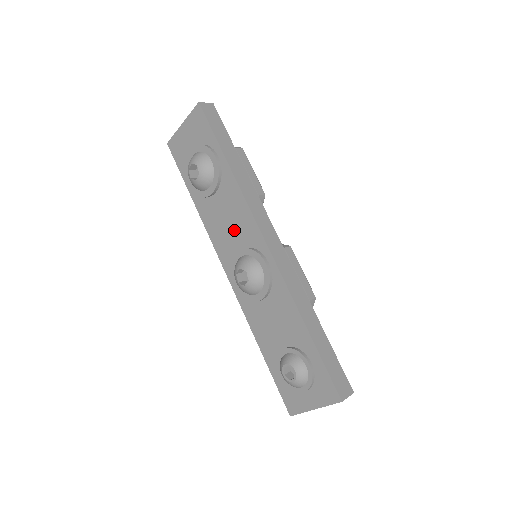
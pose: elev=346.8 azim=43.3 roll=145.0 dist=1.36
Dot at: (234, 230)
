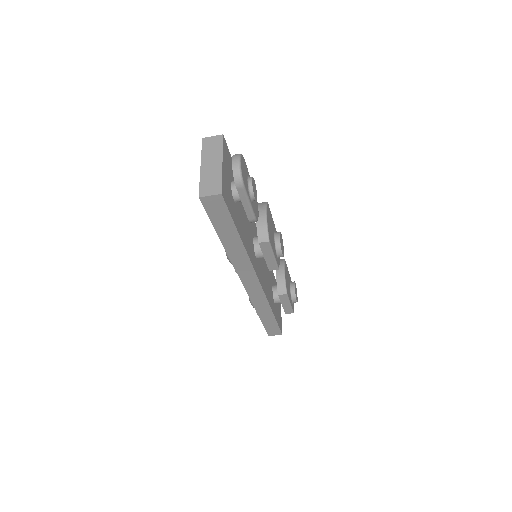
Dot at: occluded
